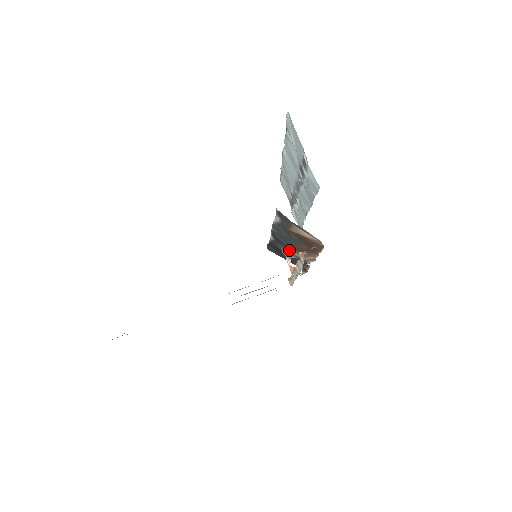
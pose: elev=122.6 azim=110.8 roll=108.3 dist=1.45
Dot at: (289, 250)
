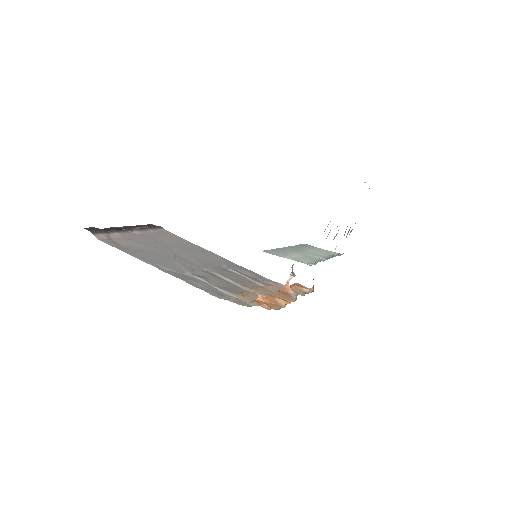
Dot at: occluded
